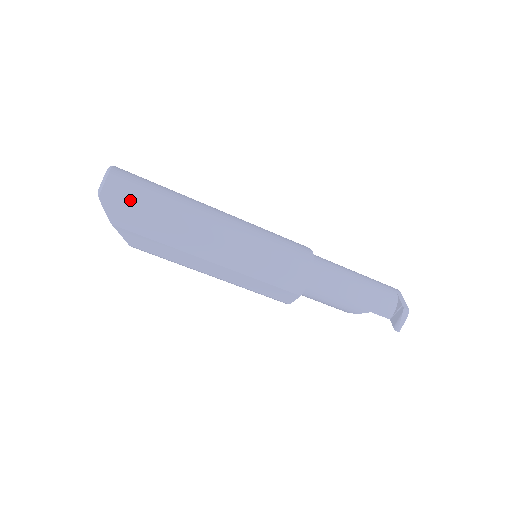
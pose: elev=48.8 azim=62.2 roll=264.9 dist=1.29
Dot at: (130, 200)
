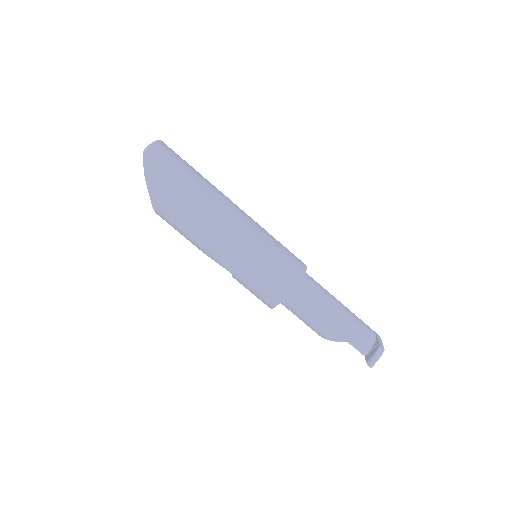
Dot at: (167, 164)
